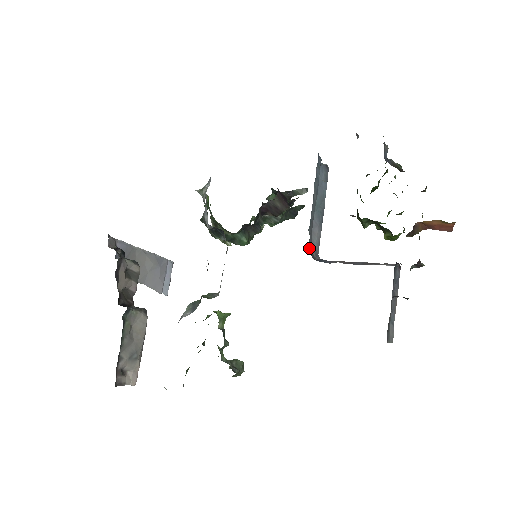
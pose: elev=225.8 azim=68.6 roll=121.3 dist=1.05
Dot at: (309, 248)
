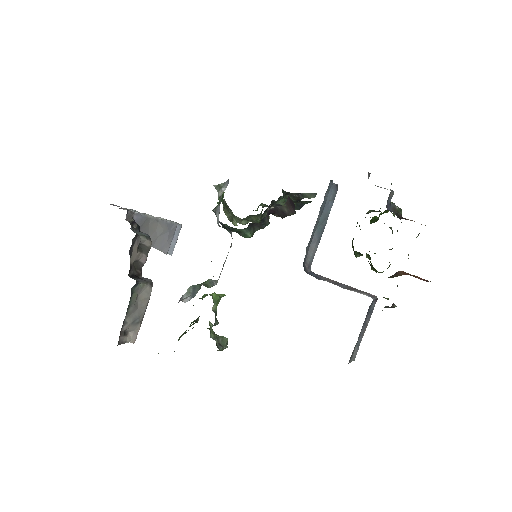
Dot at: (303, 263)
